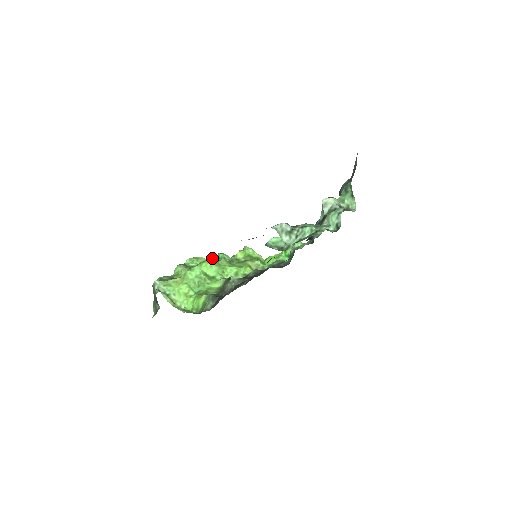
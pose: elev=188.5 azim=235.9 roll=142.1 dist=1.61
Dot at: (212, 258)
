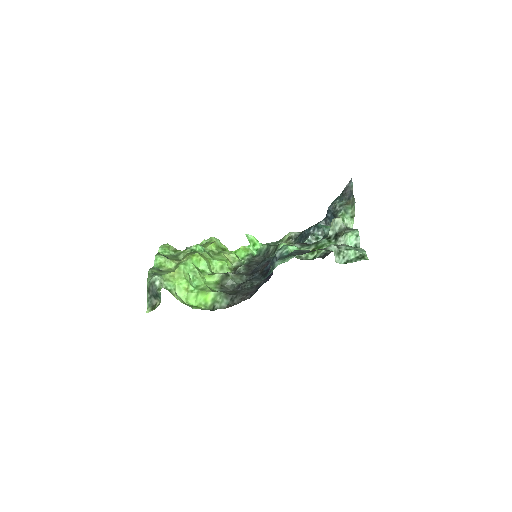
Dot at: (189, 249)
